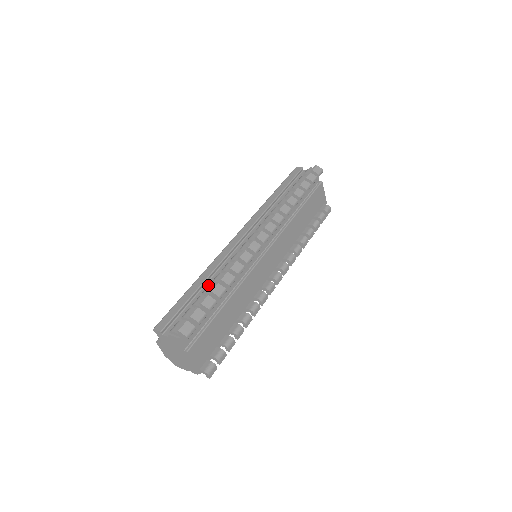
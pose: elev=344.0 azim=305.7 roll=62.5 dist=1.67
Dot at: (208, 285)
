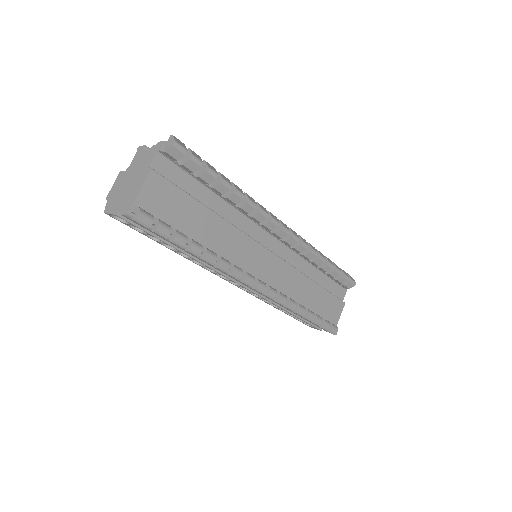
Dot at: occluded
